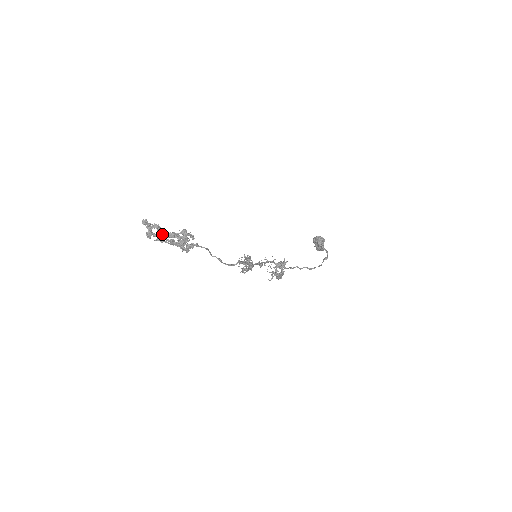
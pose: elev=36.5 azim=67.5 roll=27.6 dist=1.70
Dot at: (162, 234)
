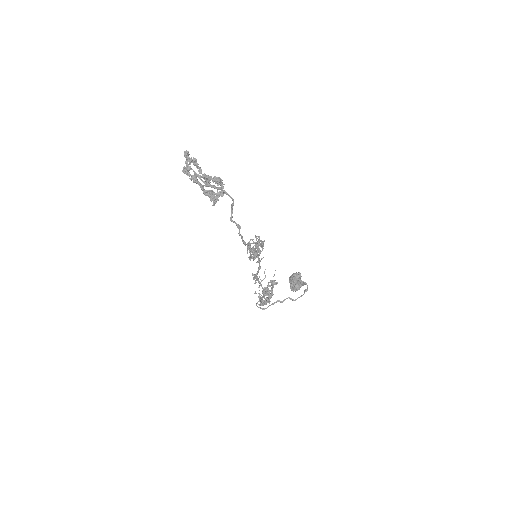
Dot at: (197, 175)
